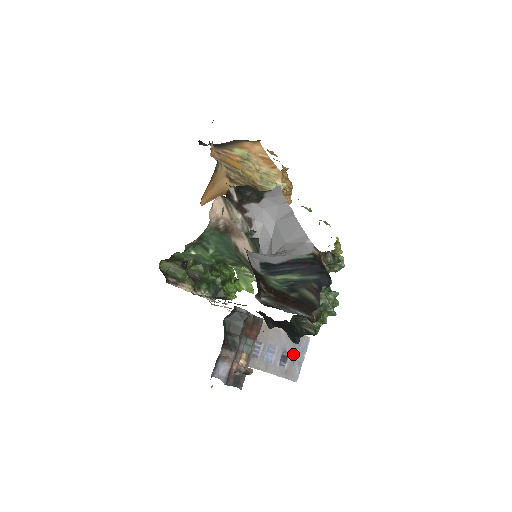
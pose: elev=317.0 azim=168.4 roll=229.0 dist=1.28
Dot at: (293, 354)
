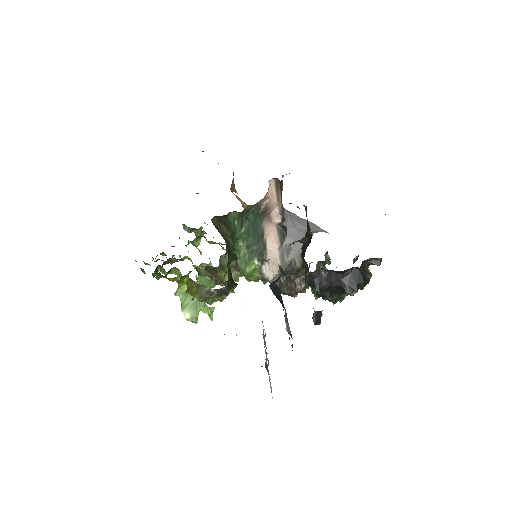
Dot at: occluded
